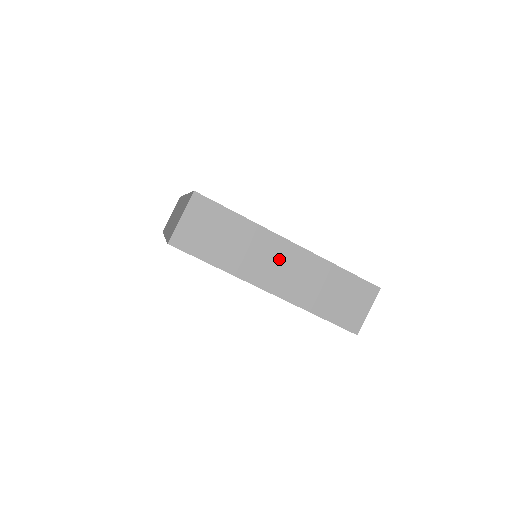
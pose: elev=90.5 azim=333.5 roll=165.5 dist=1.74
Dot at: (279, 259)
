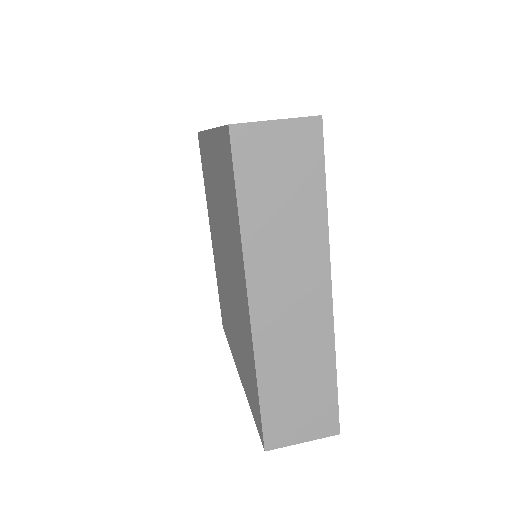
Dot at: occluded
